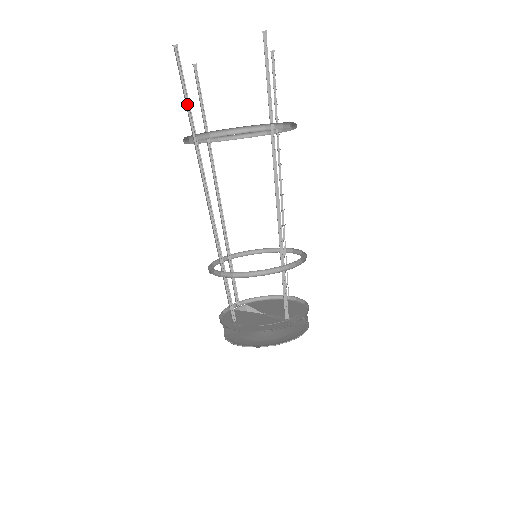
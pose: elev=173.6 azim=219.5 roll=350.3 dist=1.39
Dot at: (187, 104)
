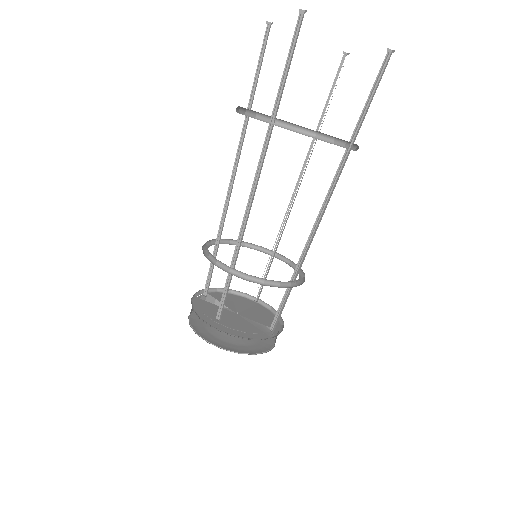
Dot at: (283, 81)
